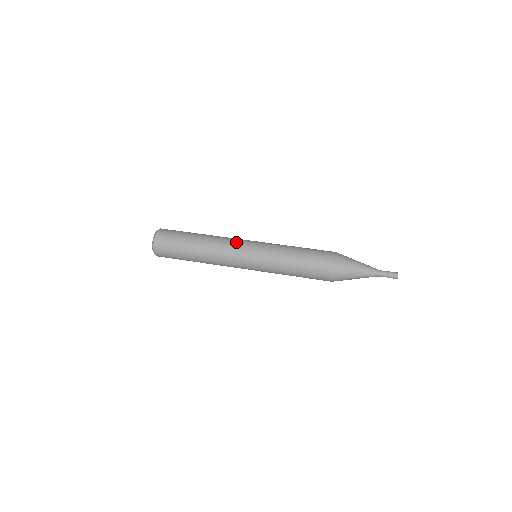
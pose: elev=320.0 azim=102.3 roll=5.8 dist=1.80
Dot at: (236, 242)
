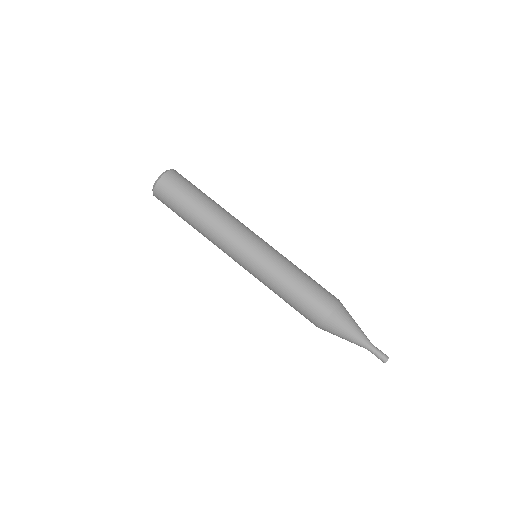
Dot at: (246, 229)
